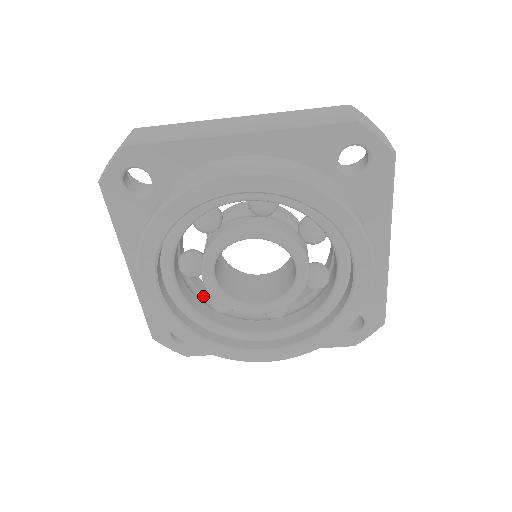
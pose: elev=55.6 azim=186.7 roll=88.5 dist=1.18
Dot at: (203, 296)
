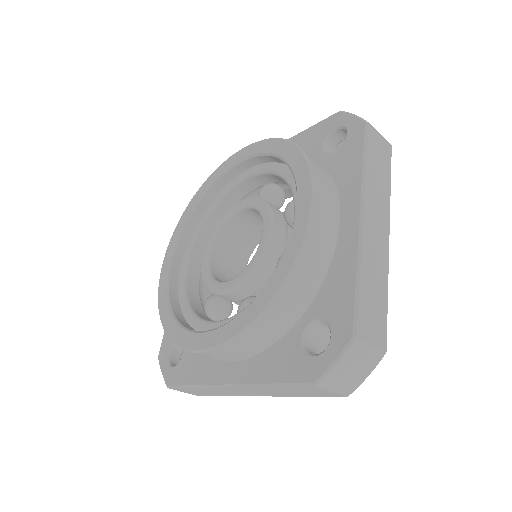
Dot at: occluded
